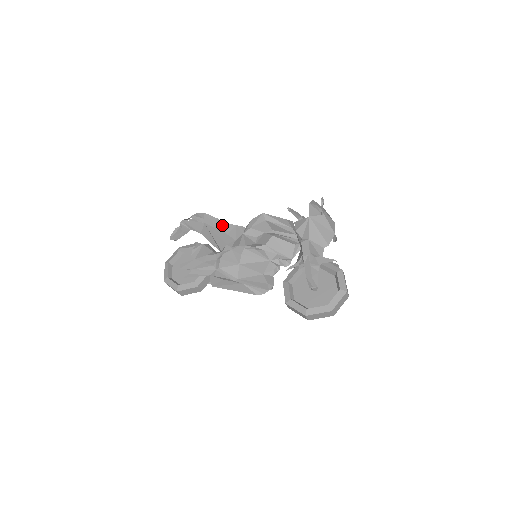
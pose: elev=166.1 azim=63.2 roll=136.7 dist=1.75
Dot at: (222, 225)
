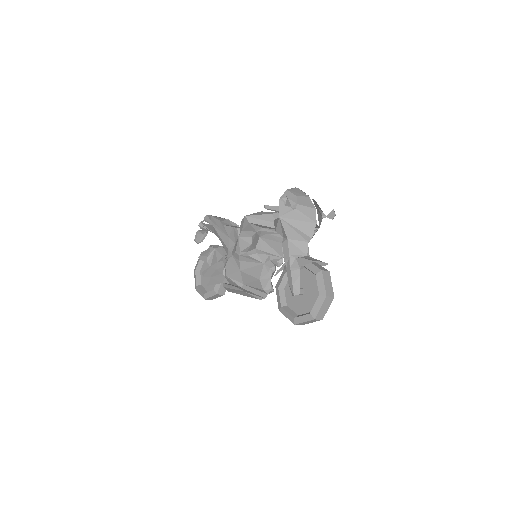
Dot at: (224, 228)
